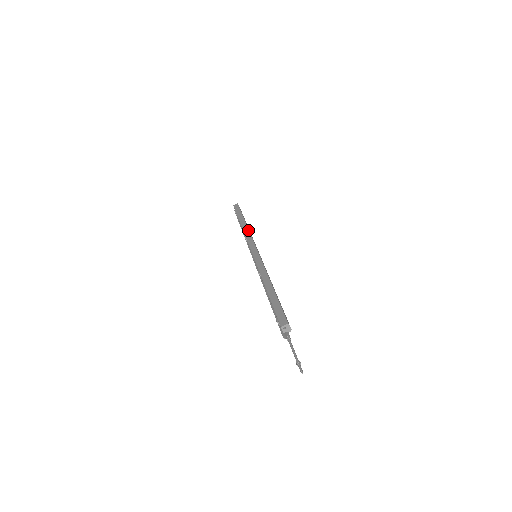
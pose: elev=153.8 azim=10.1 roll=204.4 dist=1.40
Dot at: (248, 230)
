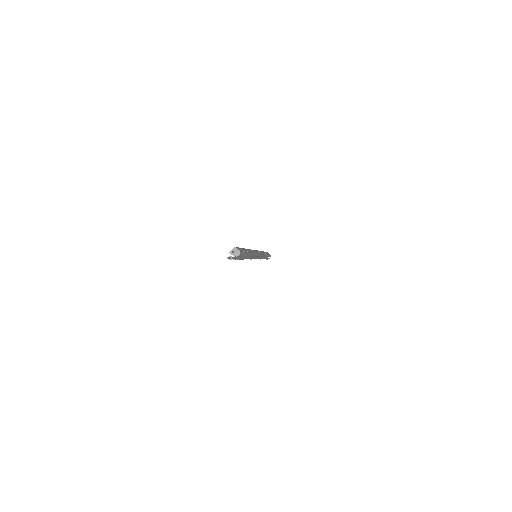
Dot at: occluded
